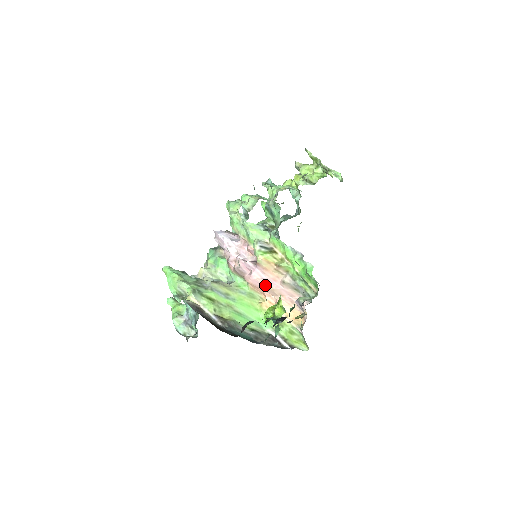
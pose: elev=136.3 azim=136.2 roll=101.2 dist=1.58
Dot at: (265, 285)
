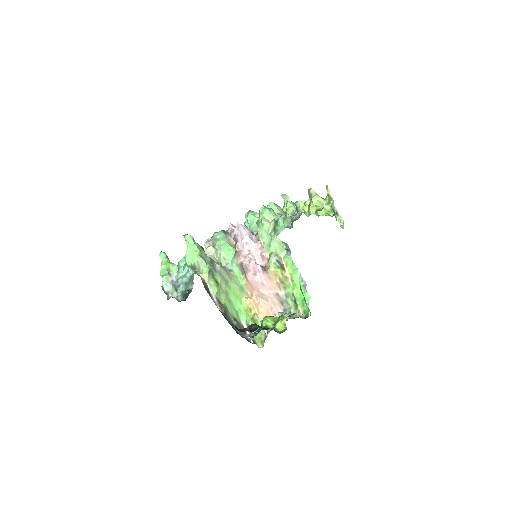
Dot at: (260, 288)
